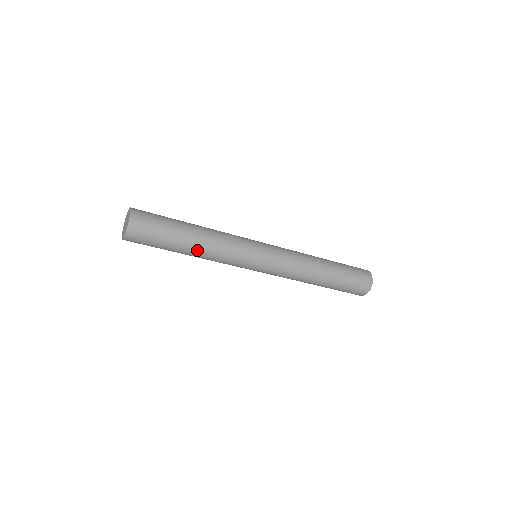
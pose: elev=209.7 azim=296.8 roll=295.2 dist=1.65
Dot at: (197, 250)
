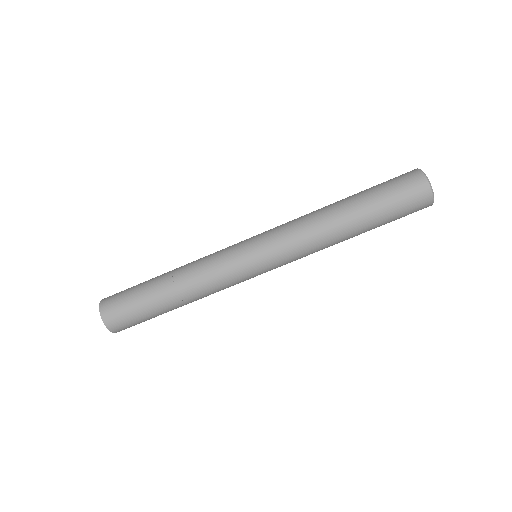
Dot at: (183, 299)
